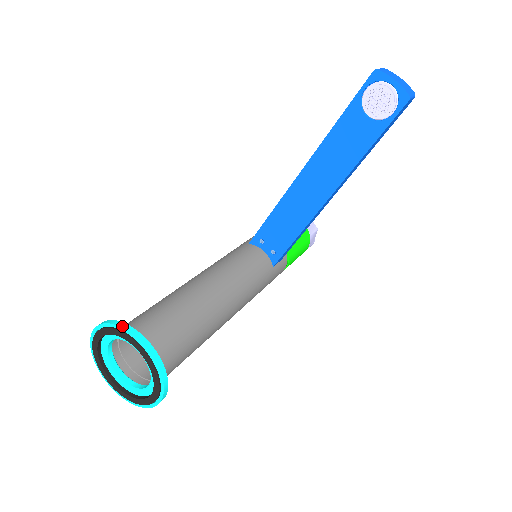
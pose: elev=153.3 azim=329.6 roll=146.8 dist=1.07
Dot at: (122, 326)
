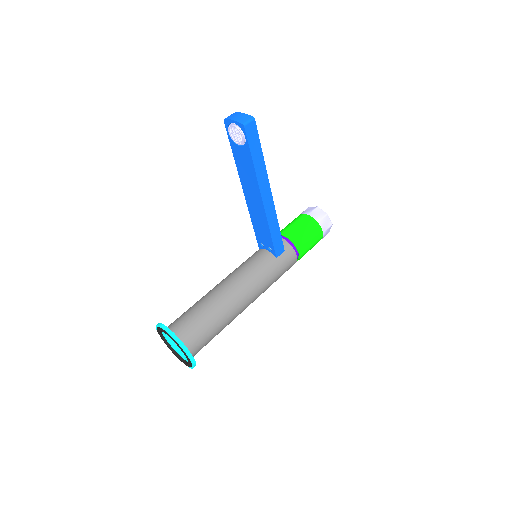
Dot at: (158, 325)
